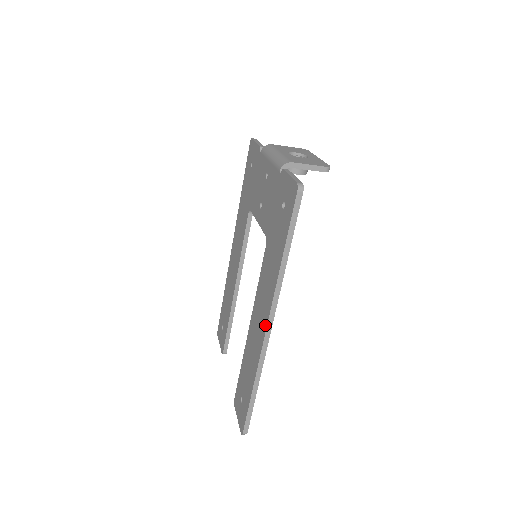
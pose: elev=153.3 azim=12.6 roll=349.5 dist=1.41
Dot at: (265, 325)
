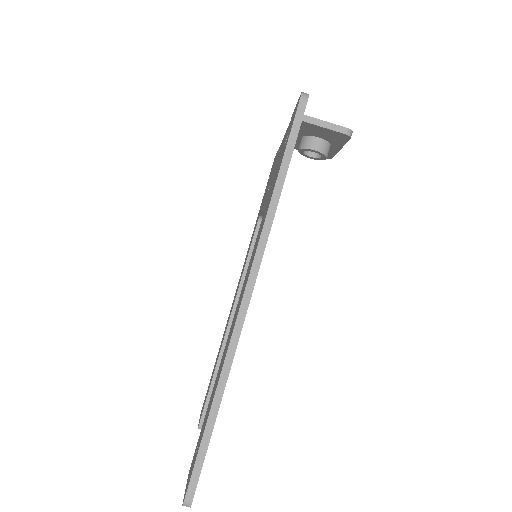
Dot at: (243, 293)
